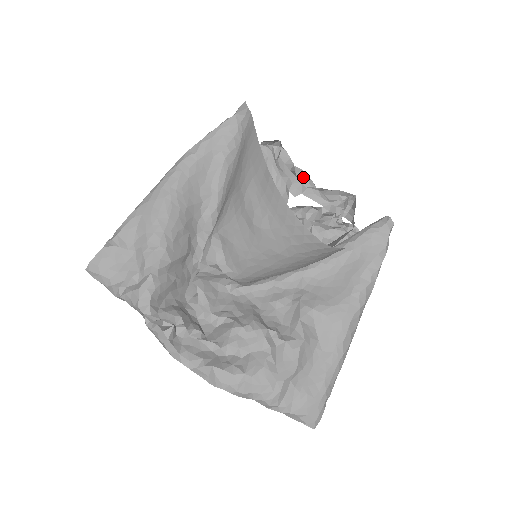
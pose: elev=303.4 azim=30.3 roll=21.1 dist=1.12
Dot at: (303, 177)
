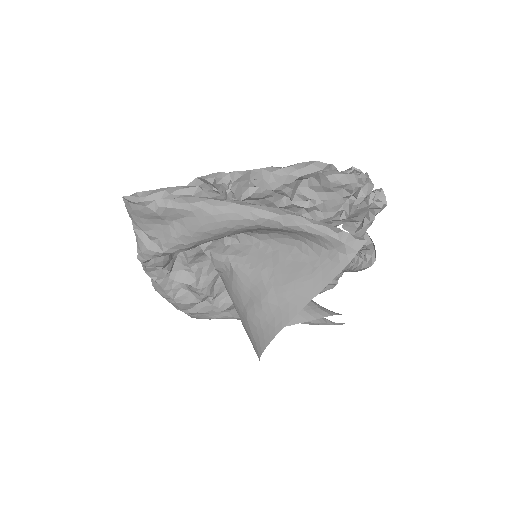
Dot at: occluded
